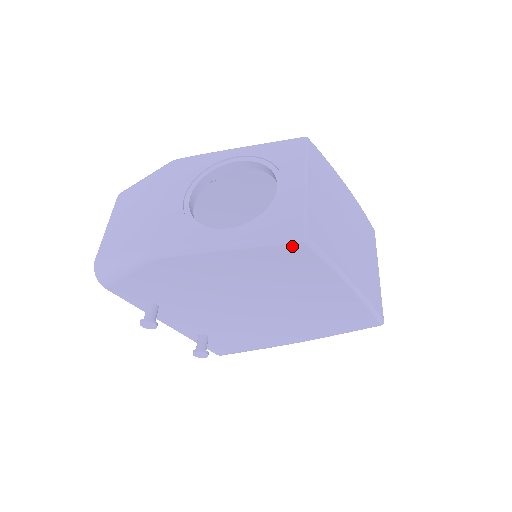
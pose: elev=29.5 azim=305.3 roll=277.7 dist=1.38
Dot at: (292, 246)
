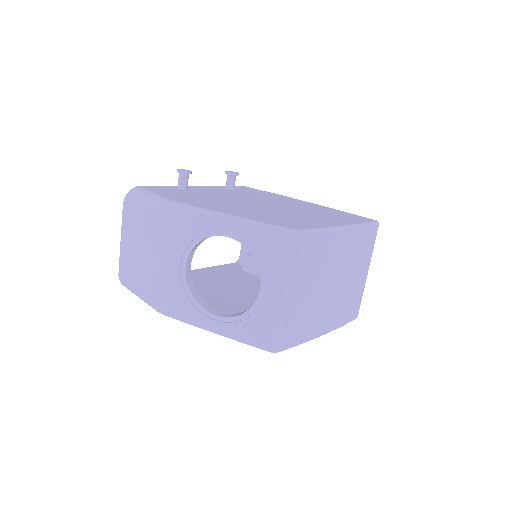
Dot at: occluded
